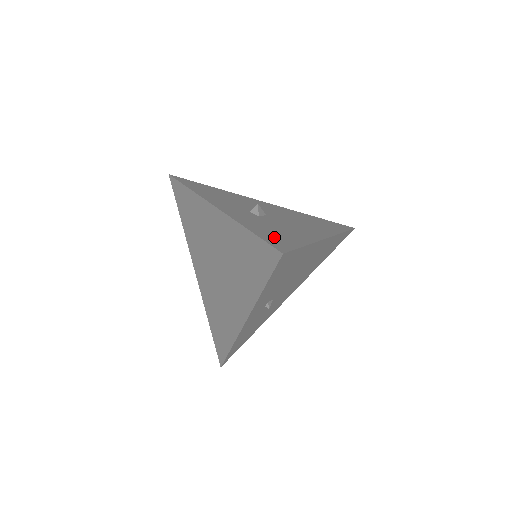
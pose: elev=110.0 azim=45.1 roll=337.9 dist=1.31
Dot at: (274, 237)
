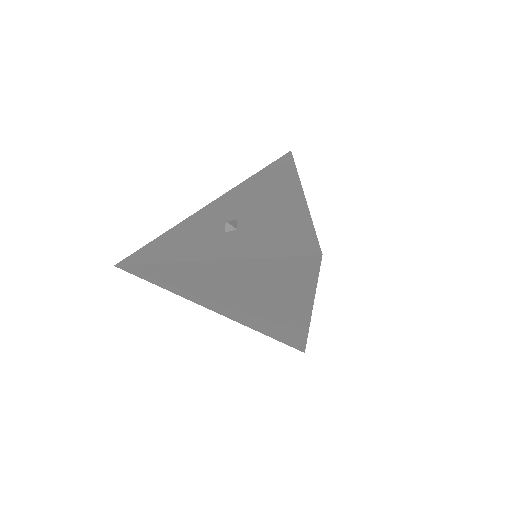
Dot at: (285, 242)
